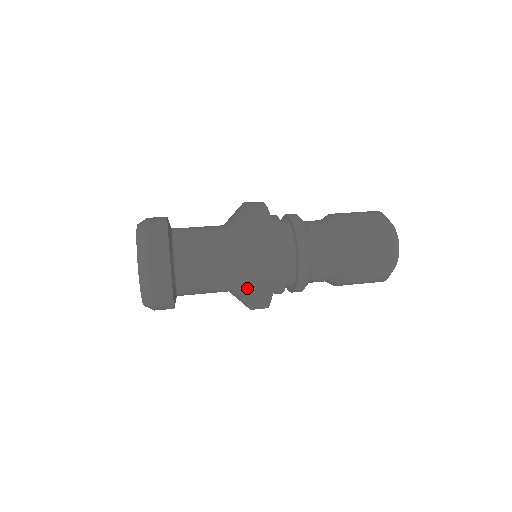
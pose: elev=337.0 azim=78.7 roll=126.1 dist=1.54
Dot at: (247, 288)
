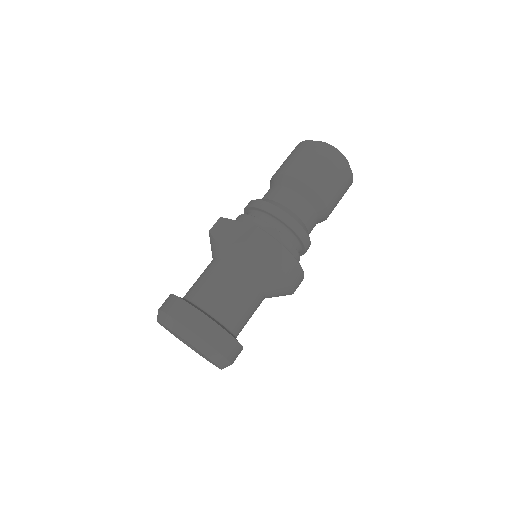
Dot at: occluded
